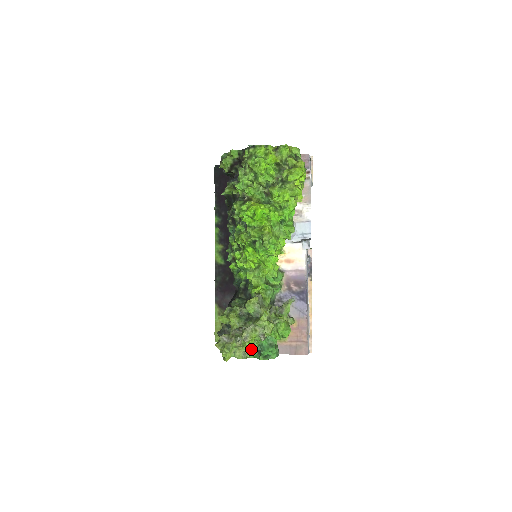
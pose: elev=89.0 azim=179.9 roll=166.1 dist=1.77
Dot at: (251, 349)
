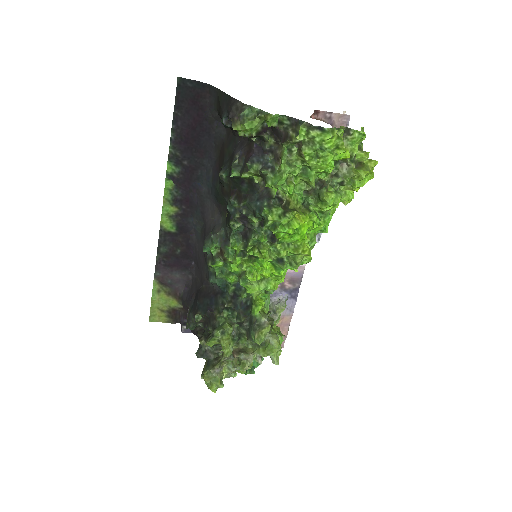
Dot at: occluded
